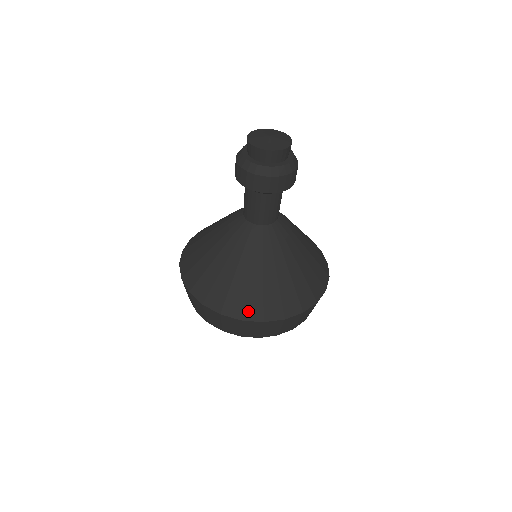
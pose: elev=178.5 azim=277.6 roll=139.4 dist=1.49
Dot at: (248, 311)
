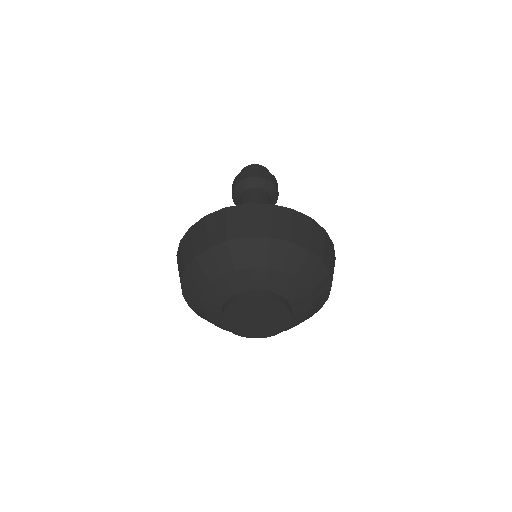
Dot at: occluded
